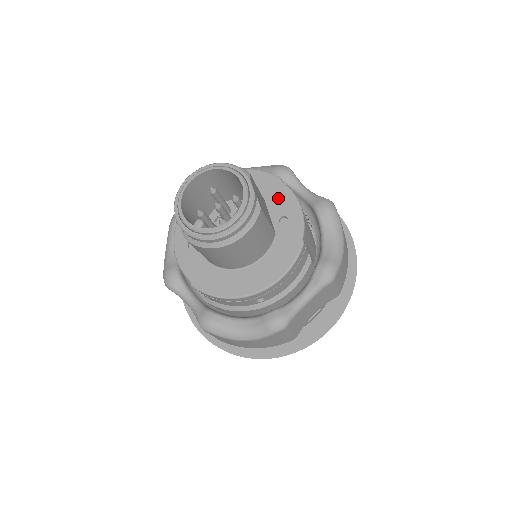
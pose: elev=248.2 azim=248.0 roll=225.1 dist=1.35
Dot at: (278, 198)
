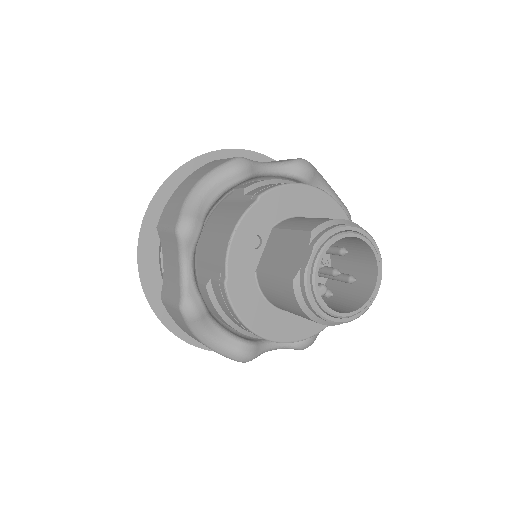
Dot at: occluded
